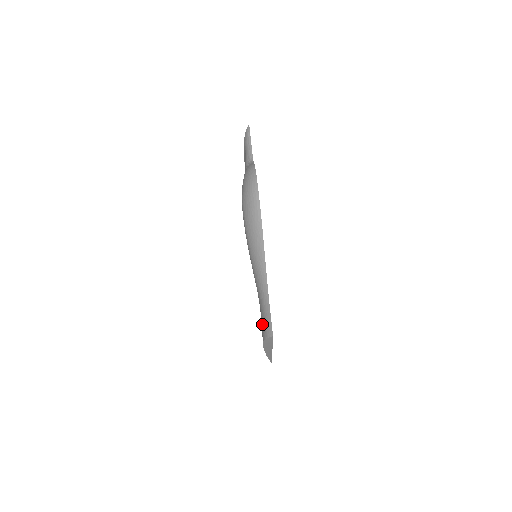
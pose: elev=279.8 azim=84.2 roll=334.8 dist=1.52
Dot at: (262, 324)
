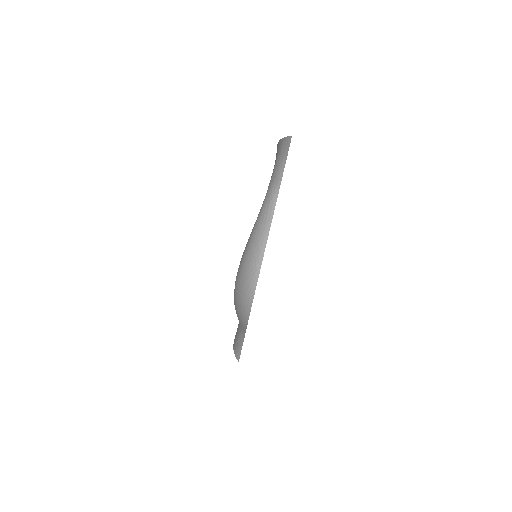
Dot at: (236, 336)
